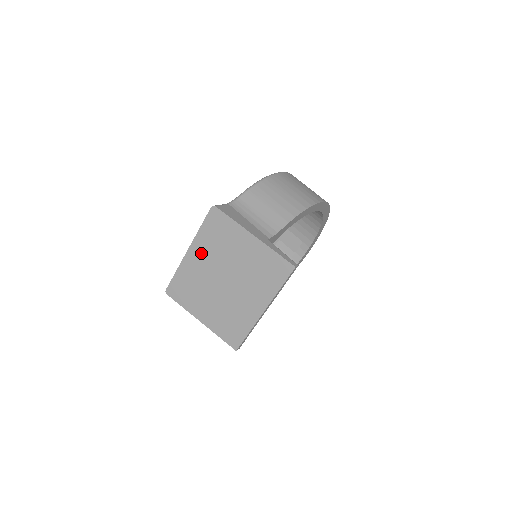
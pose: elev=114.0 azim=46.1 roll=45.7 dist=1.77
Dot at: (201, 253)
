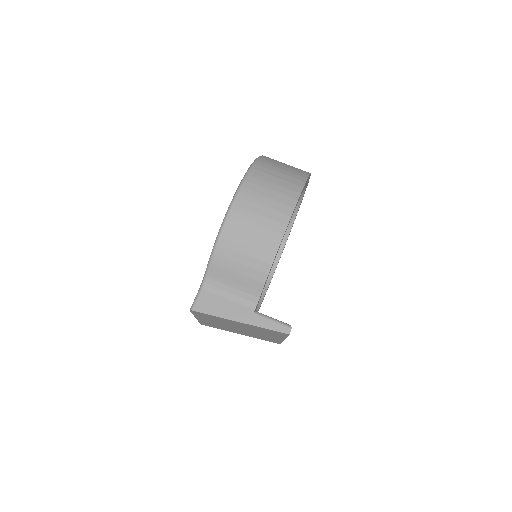
Dot at: (207, 320)
